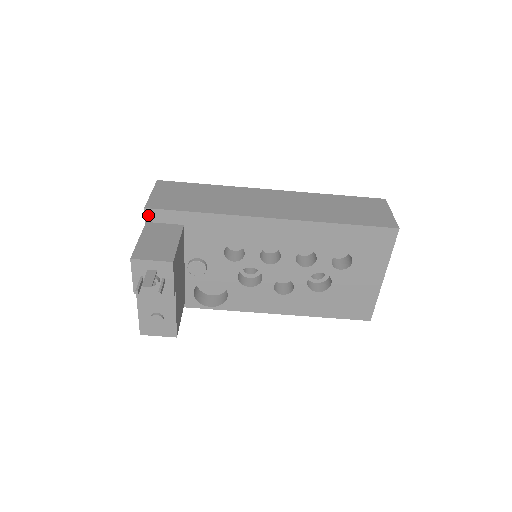
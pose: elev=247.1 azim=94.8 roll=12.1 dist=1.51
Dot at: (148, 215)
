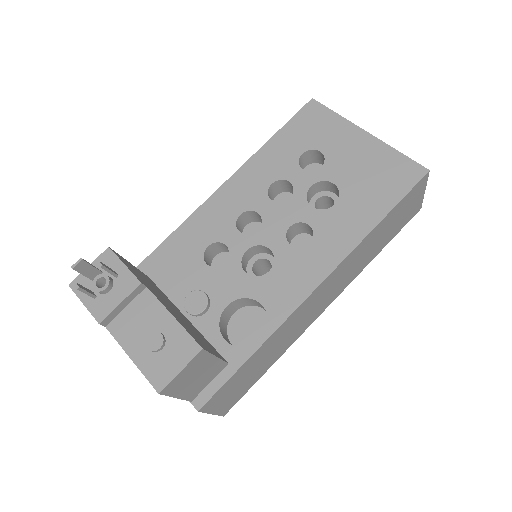
Dot at: occluded
